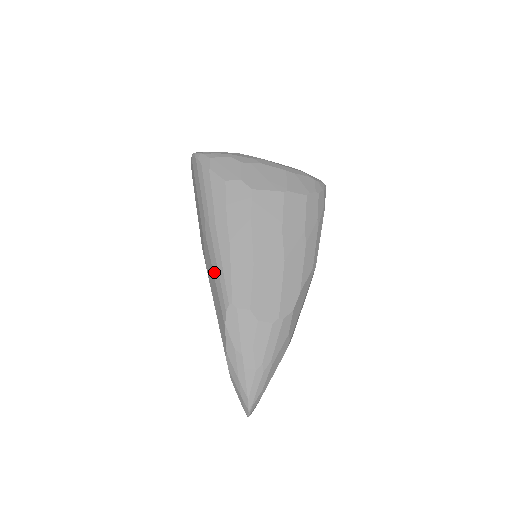
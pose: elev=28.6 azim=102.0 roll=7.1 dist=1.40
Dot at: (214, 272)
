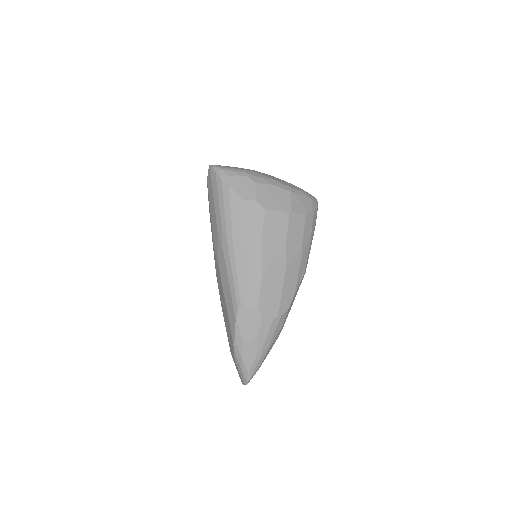
Dot at: (228, 275)
